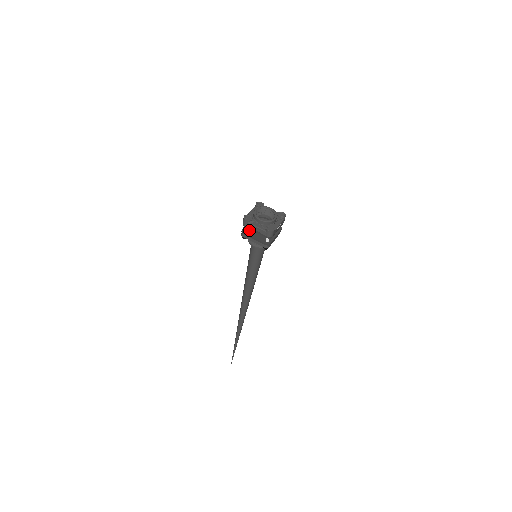
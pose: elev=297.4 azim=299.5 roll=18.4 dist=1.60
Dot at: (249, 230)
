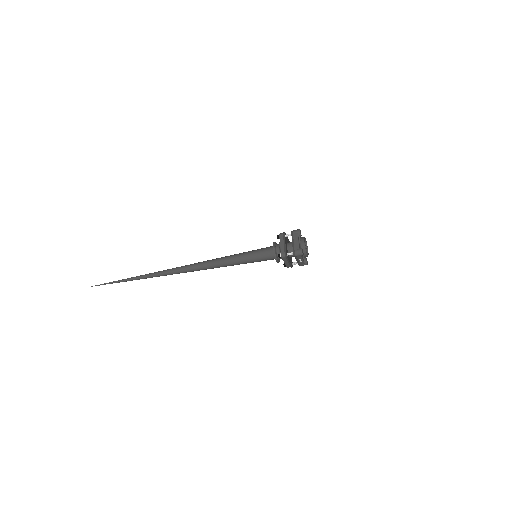
Dot at: (286, 238)
